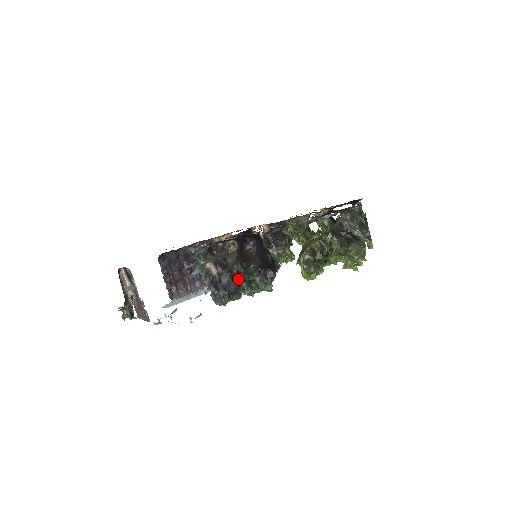
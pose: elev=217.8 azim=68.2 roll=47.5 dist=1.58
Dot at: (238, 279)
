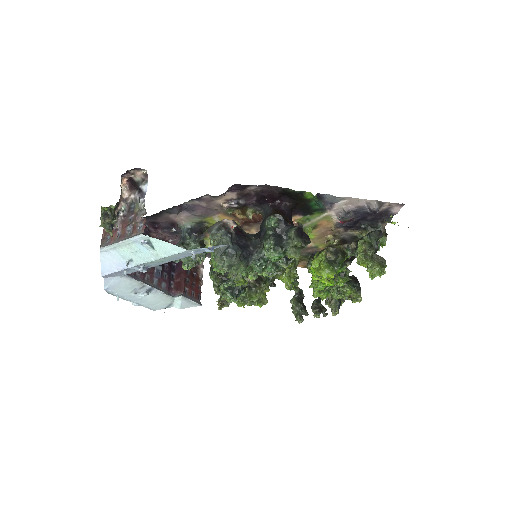
Dot at: (256, 244)
